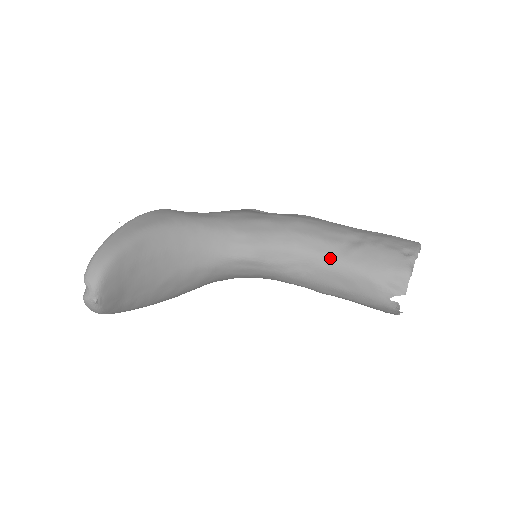
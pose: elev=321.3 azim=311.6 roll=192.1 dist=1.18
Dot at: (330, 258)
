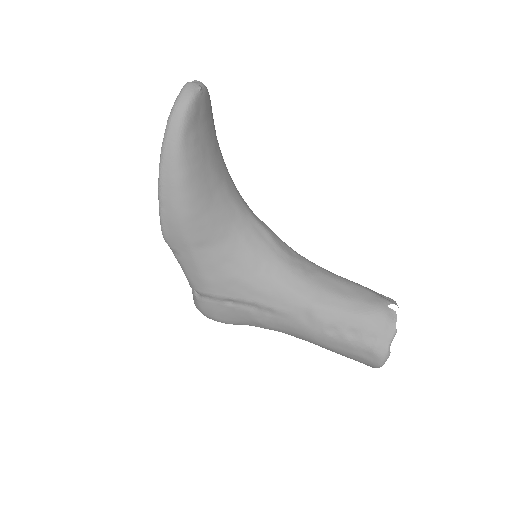
Dot at: (328, 271)
